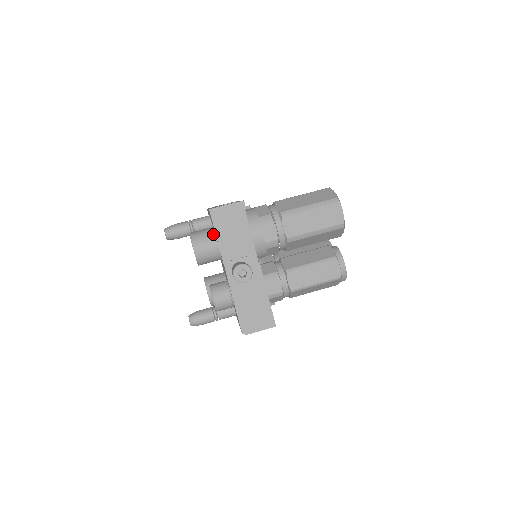
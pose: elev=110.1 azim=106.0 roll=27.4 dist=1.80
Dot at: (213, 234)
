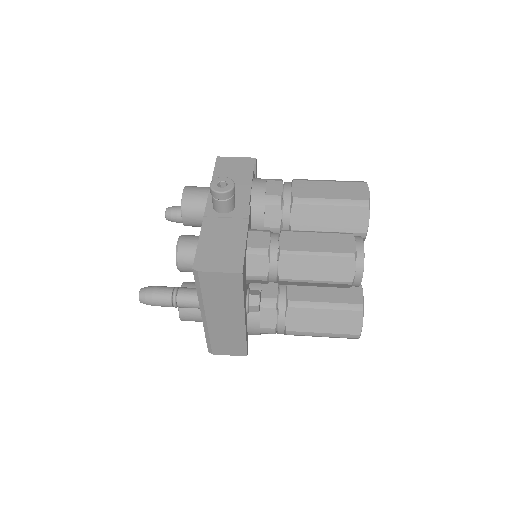
Dot at: occluded
